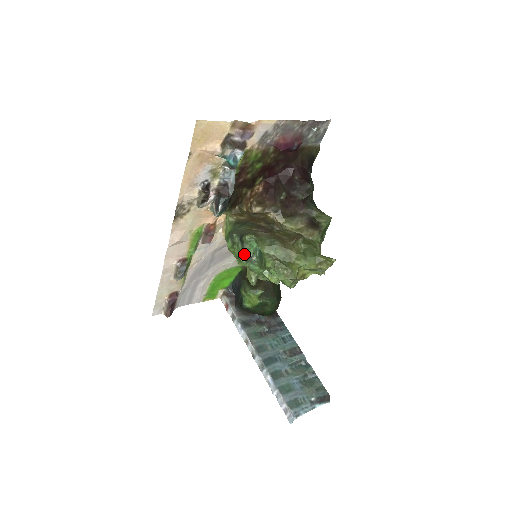
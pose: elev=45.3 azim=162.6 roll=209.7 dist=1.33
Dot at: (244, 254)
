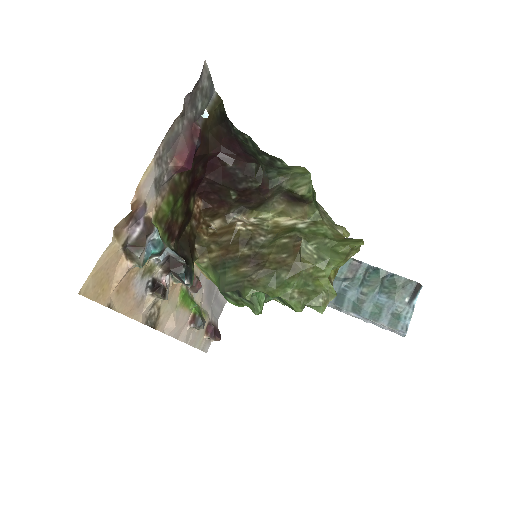
Dot at: (259, 308)
